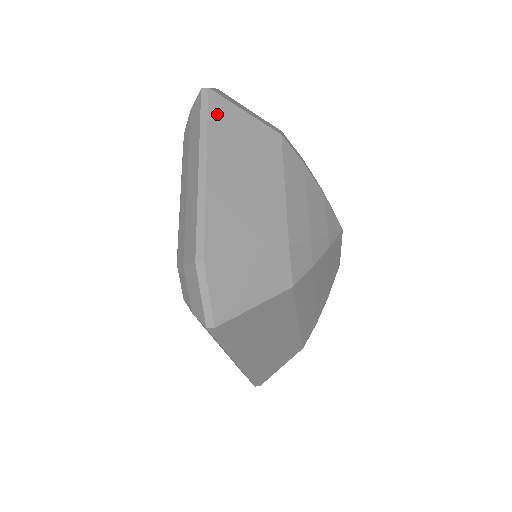
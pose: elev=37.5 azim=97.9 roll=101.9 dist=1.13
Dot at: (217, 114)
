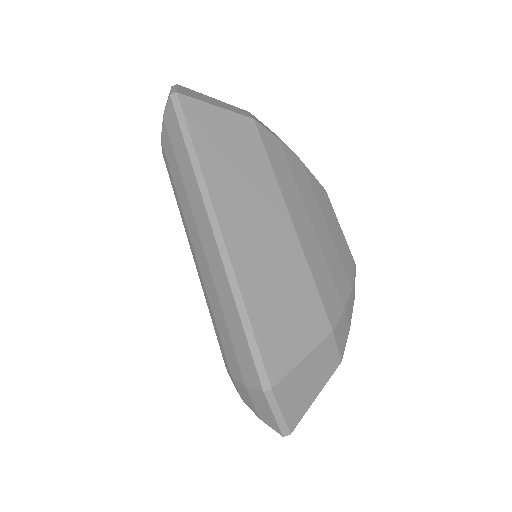
Dot at: occluded
